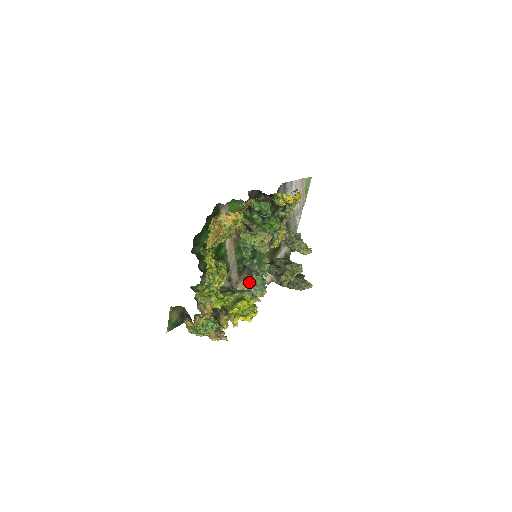
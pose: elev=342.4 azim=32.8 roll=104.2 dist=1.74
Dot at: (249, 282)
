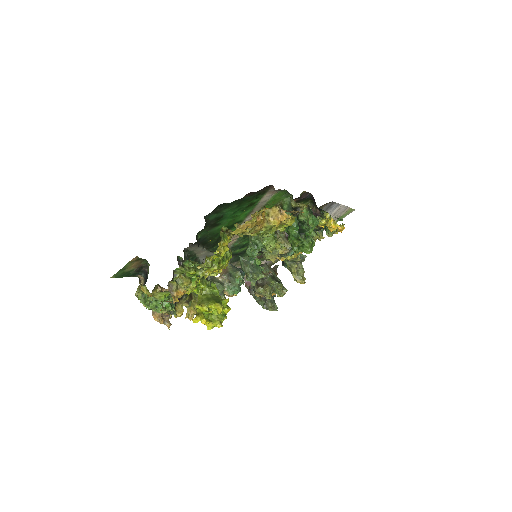
Dot at: (227, 274)
